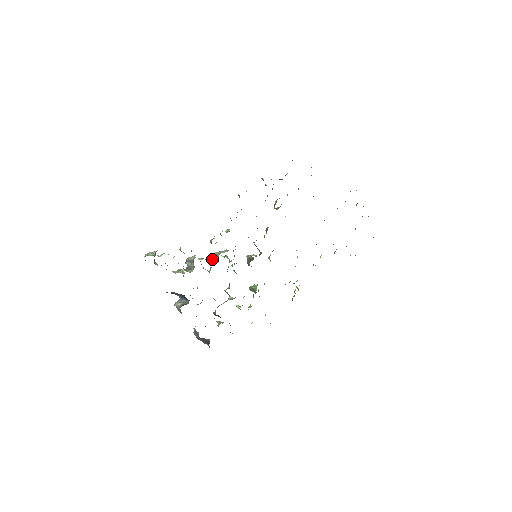
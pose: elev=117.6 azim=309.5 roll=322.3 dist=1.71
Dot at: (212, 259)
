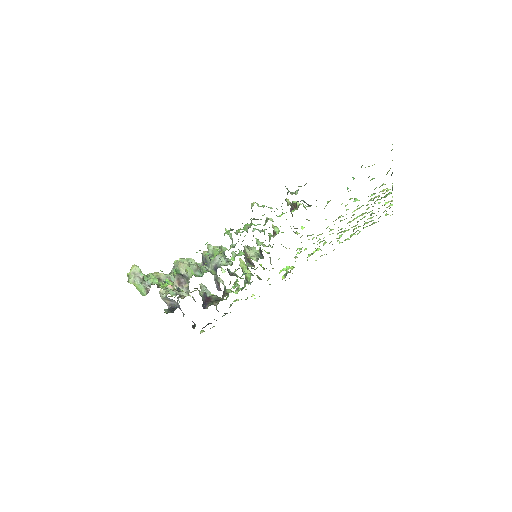
Dot at: (206, 260)
